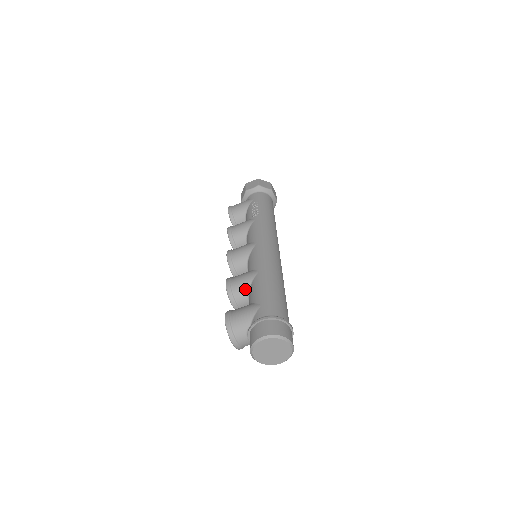
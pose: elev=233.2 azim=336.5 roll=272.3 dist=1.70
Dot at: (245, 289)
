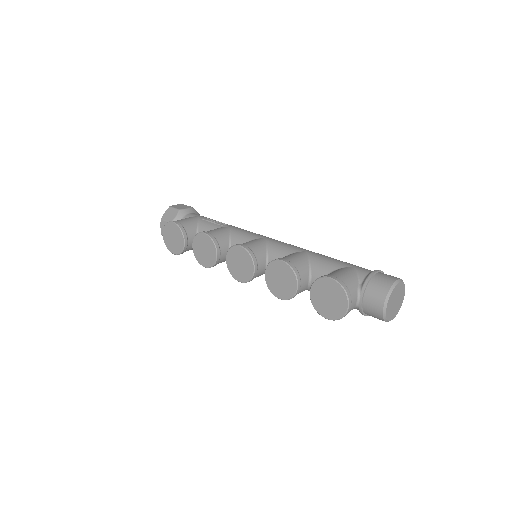
Dot at: (306, 265)
